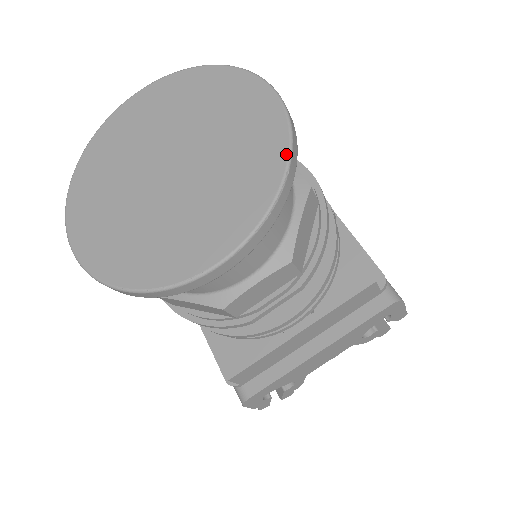
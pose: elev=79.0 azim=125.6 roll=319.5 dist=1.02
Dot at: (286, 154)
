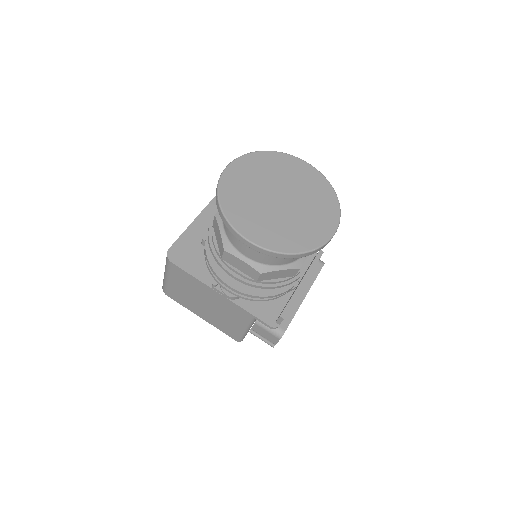
Dot at: (332, 188)
